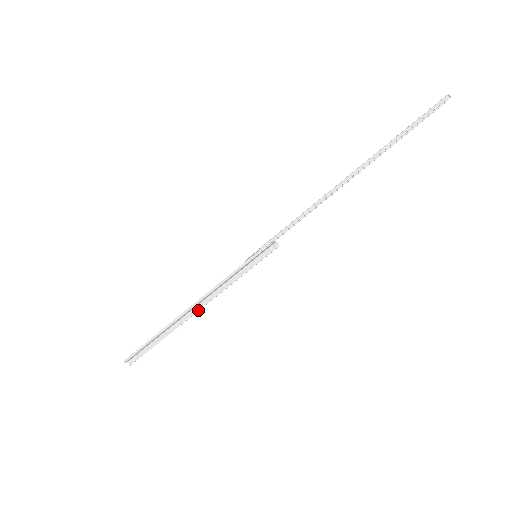
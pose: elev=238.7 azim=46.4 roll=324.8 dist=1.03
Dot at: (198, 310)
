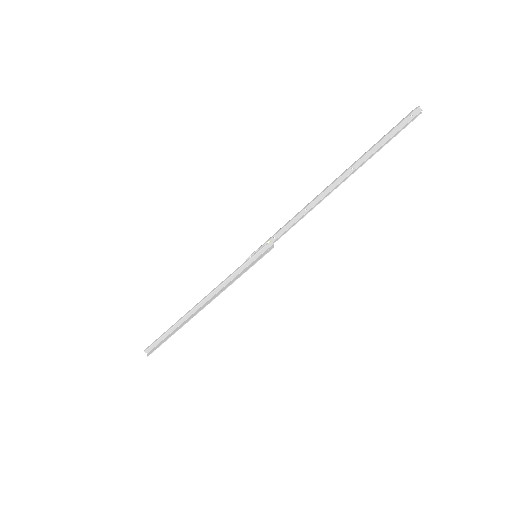
Dot at: (205, 306)
